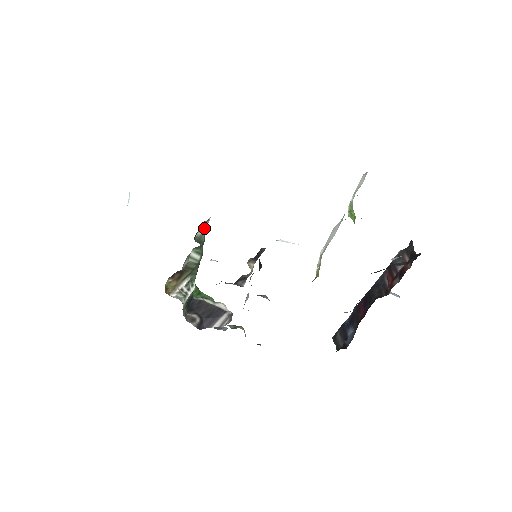
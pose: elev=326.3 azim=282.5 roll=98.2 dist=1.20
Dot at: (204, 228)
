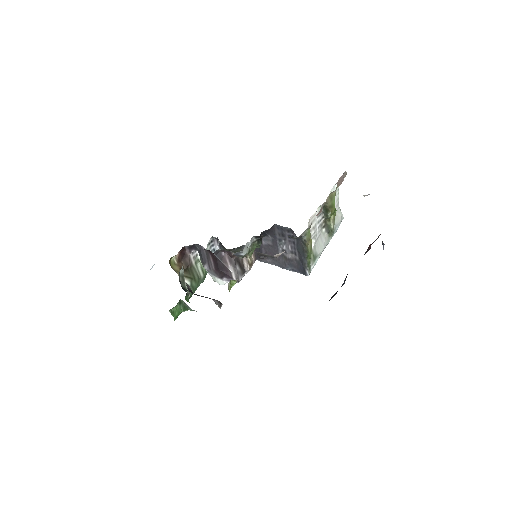
Dot at: occluded
